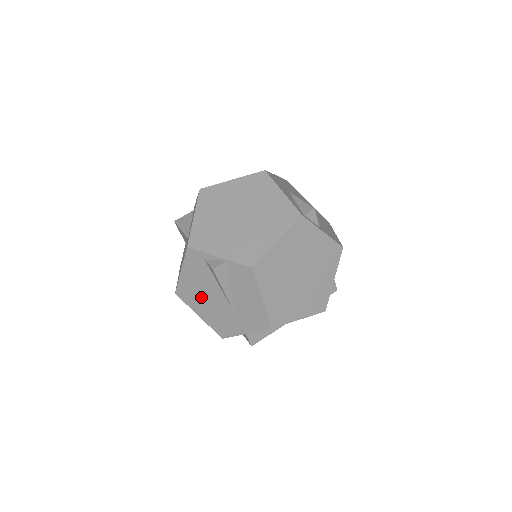
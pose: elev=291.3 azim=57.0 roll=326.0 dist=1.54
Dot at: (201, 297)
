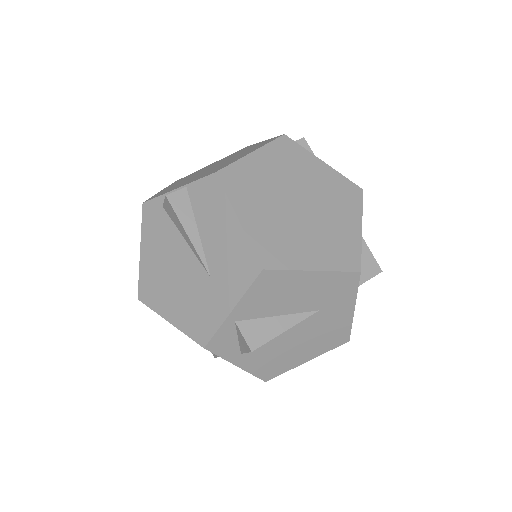
Dot at: (167, 280)
